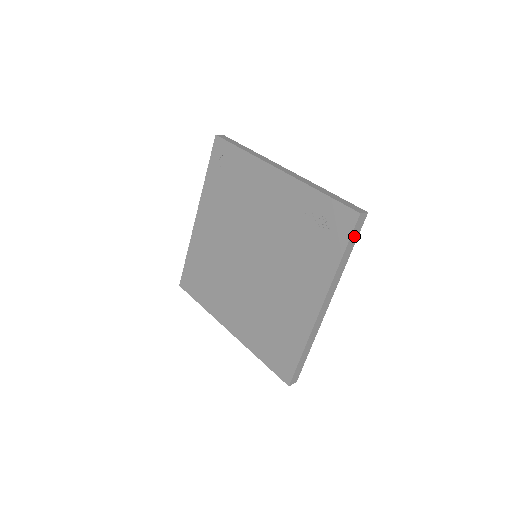
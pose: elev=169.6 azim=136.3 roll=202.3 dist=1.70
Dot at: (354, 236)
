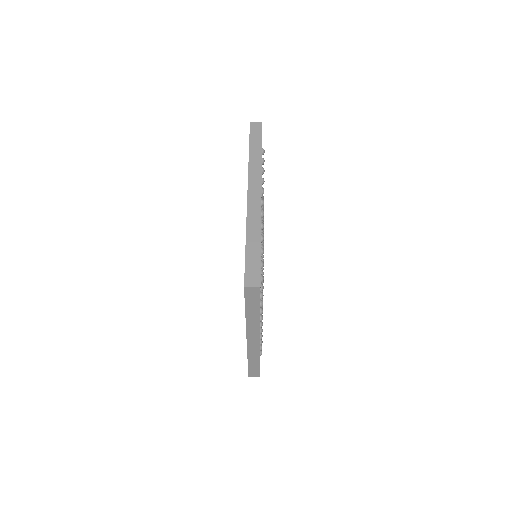
Dot at: (252, 301)
